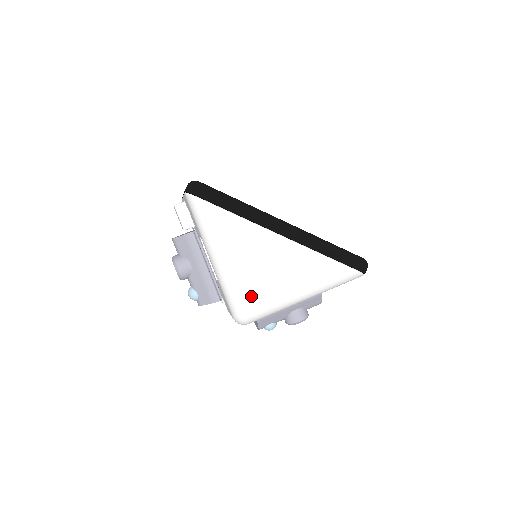
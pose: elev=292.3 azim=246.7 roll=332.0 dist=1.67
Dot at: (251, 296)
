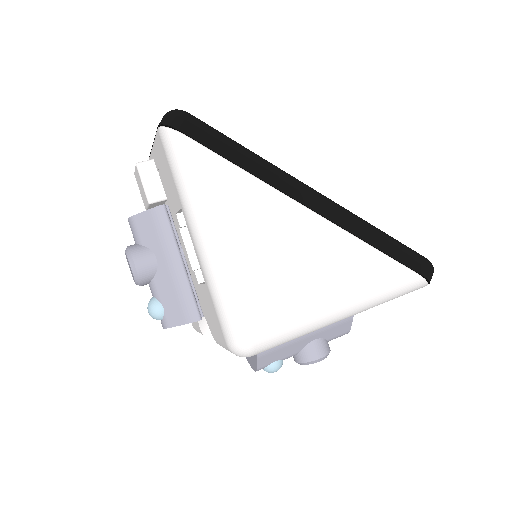
Dot at: (261, 307)
